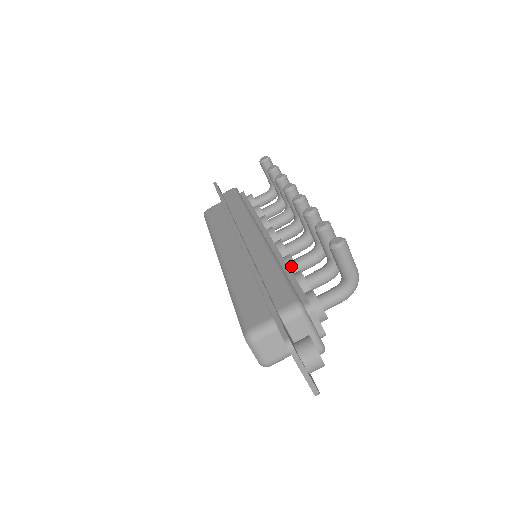
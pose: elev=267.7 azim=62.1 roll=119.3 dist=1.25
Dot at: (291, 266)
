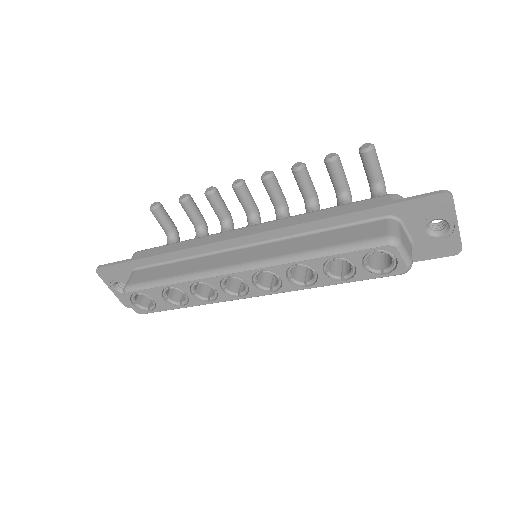
Dot at: occluded
